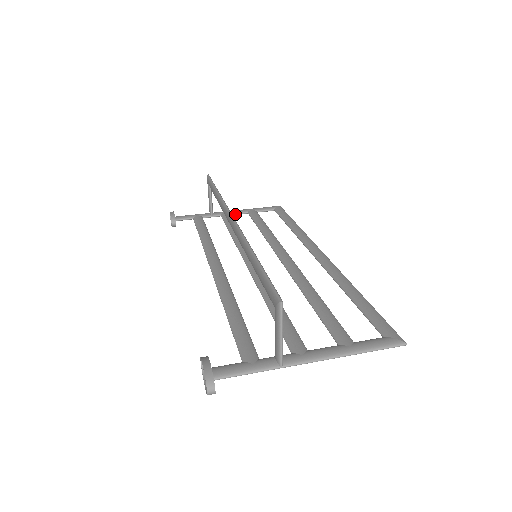
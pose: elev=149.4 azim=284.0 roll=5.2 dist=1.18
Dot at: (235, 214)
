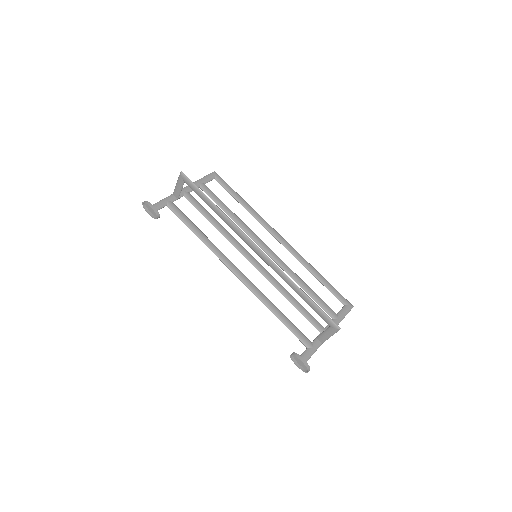
Dot at: occluded
